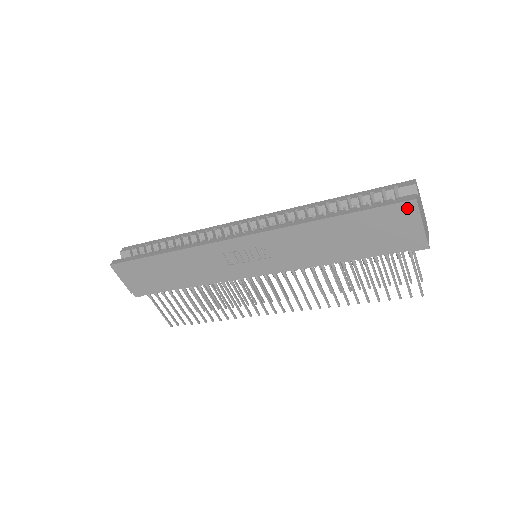
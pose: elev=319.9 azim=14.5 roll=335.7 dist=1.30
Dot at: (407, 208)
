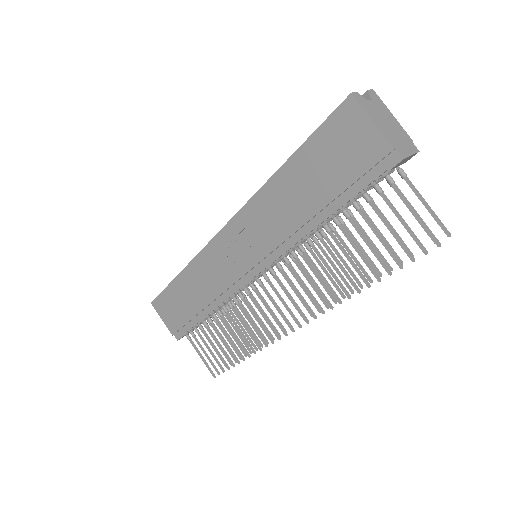
Dot at: (348, 111)
